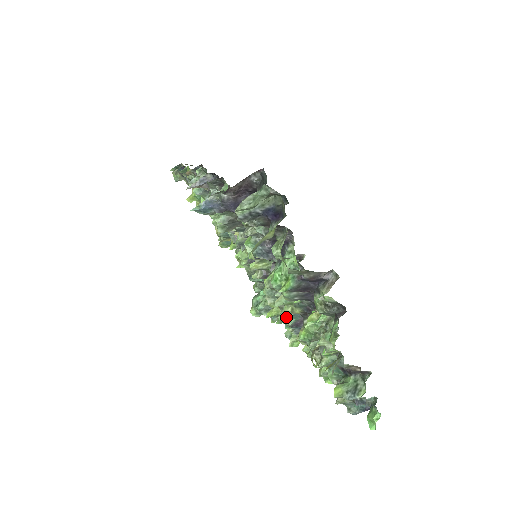
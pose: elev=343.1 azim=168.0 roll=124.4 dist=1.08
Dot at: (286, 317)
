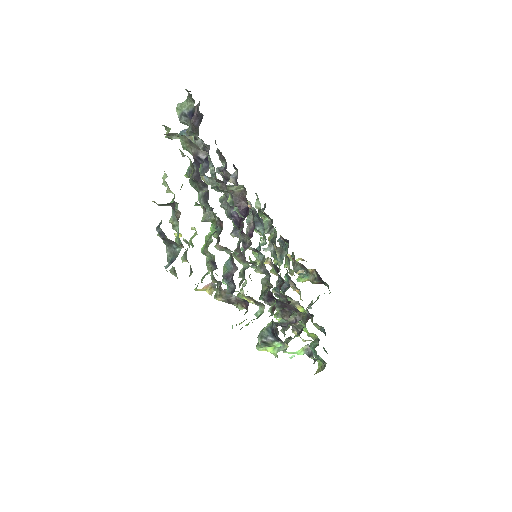
Dot at: (223, 267)
